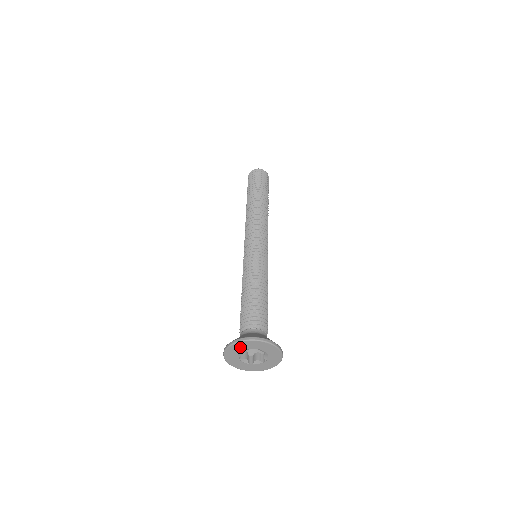
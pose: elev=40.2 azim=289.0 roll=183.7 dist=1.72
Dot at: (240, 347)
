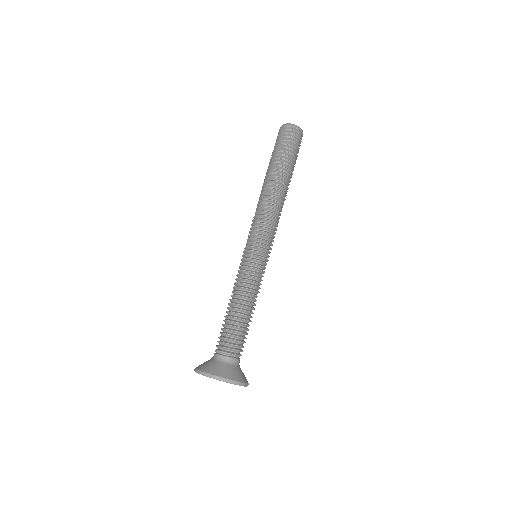
Dot at: occluded
